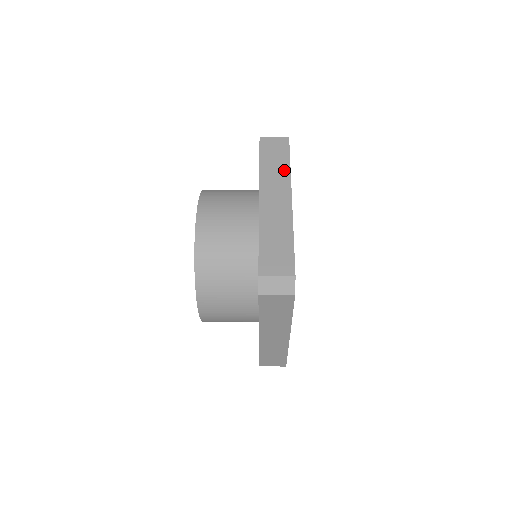
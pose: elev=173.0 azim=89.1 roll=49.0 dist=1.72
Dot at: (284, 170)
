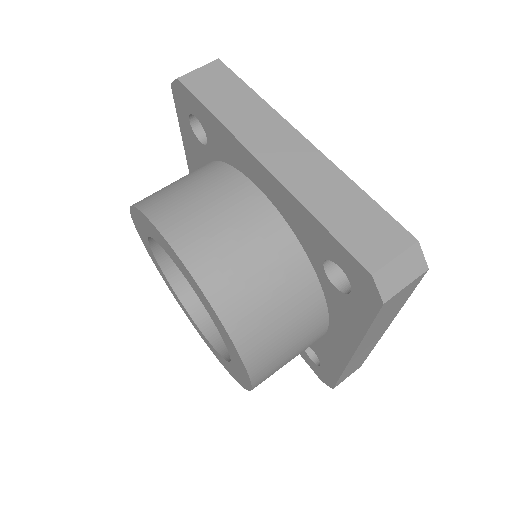
Dot at: (256, 105)
